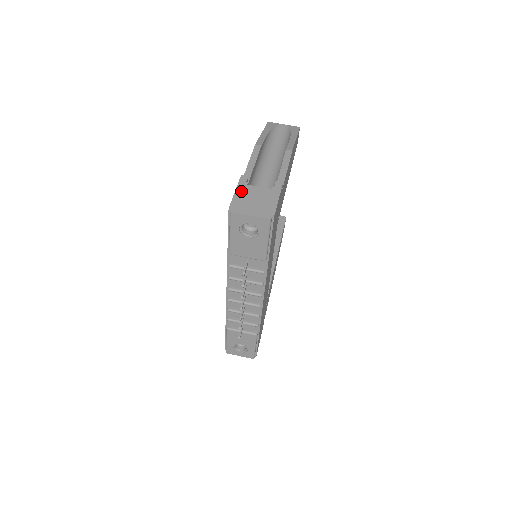
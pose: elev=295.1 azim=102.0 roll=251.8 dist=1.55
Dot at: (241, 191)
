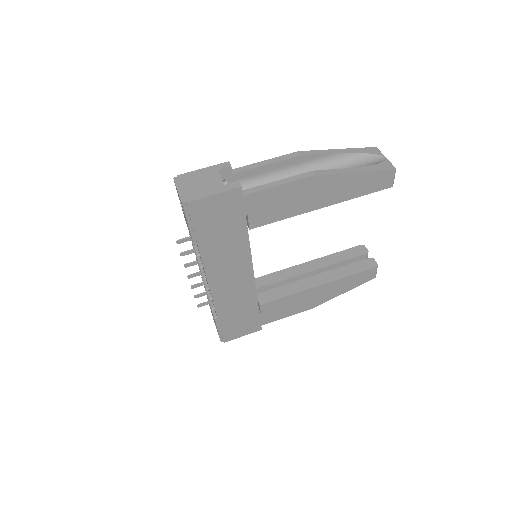
Dot at: (205, 171)
